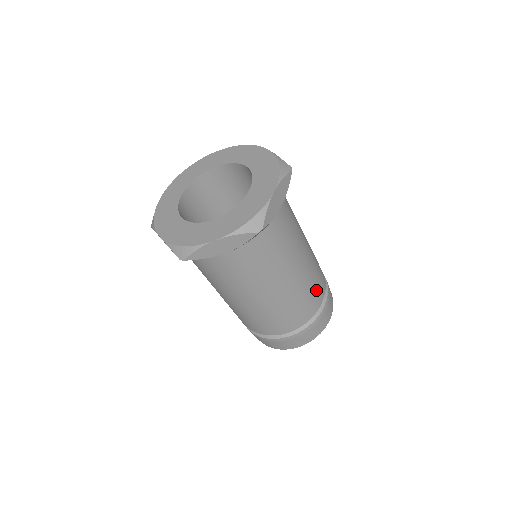
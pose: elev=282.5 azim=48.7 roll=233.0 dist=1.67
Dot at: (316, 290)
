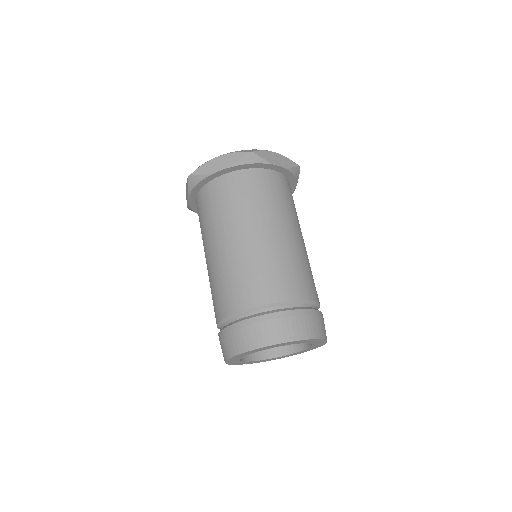
Dot at: (298, 280)
